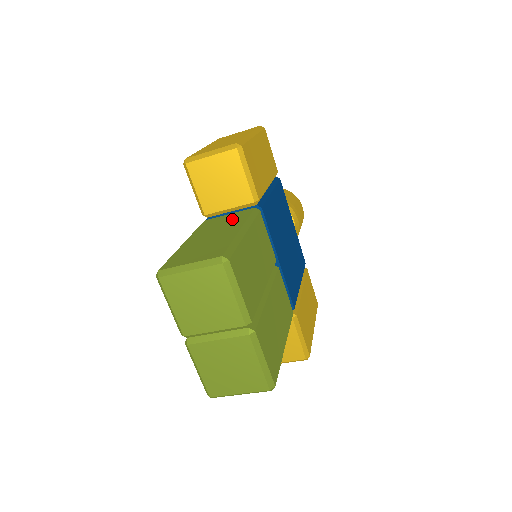
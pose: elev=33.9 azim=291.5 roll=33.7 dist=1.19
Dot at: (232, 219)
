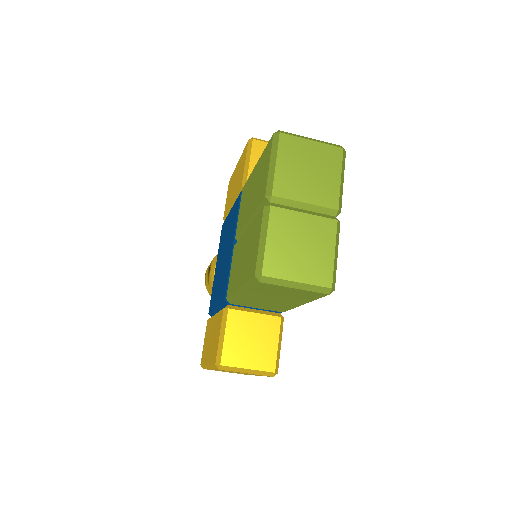
Dot at: occluded
